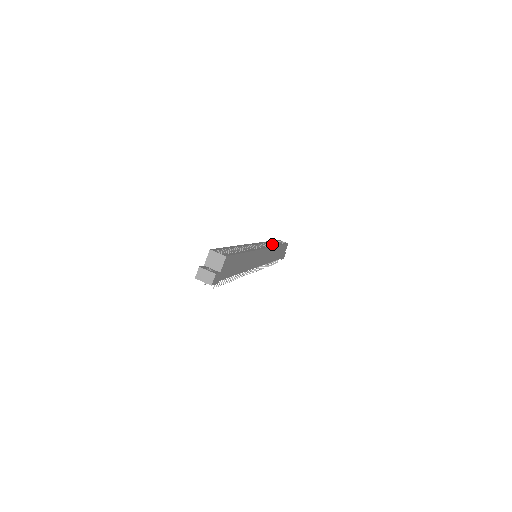
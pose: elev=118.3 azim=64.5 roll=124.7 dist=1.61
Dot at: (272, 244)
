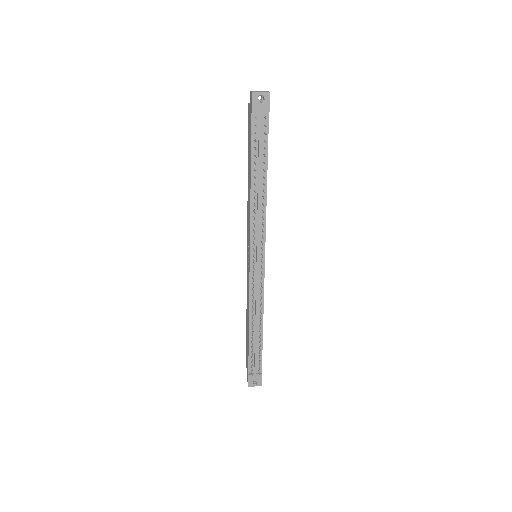
Dot at: occluded
